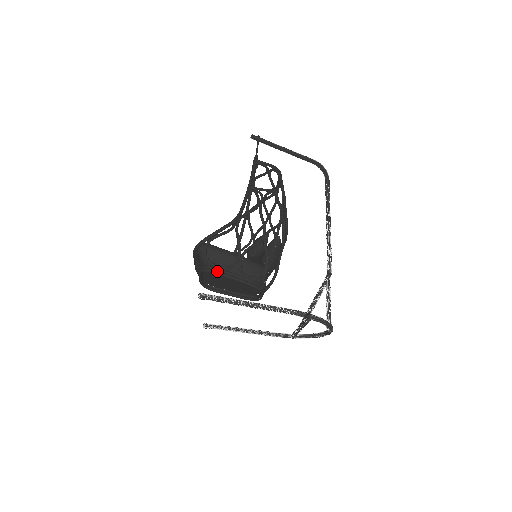
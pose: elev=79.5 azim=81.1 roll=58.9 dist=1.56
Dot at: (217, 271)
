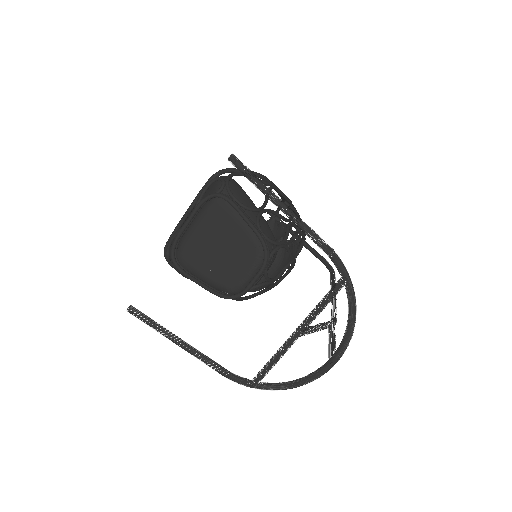
Dot at: (232, 200)
